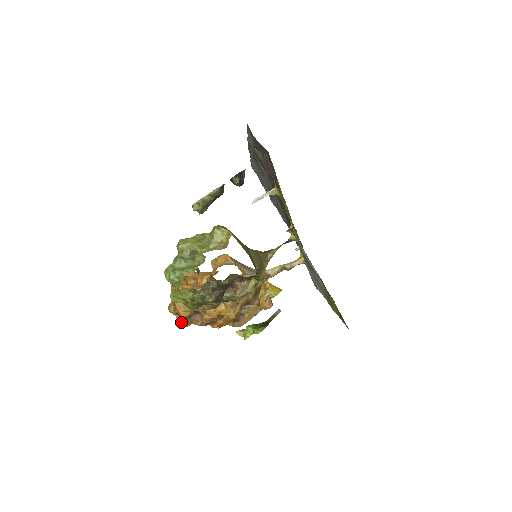
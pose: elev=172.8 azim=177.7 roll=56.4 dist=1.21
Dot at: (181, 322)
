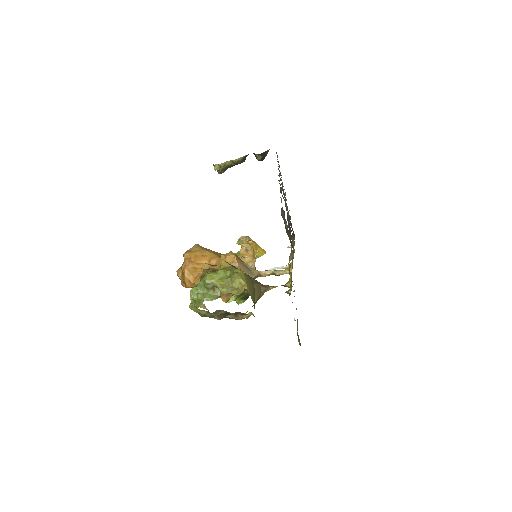
Dot at: occluded
